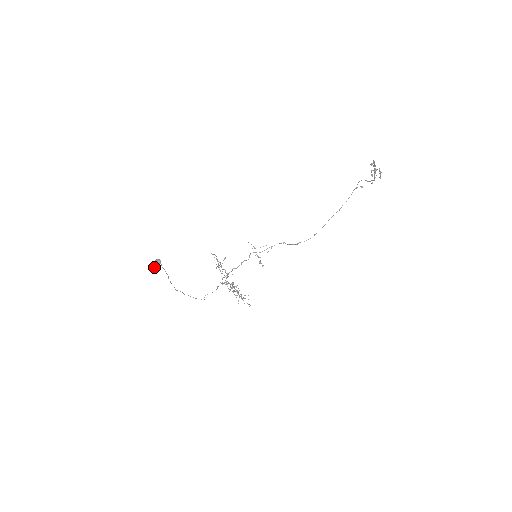
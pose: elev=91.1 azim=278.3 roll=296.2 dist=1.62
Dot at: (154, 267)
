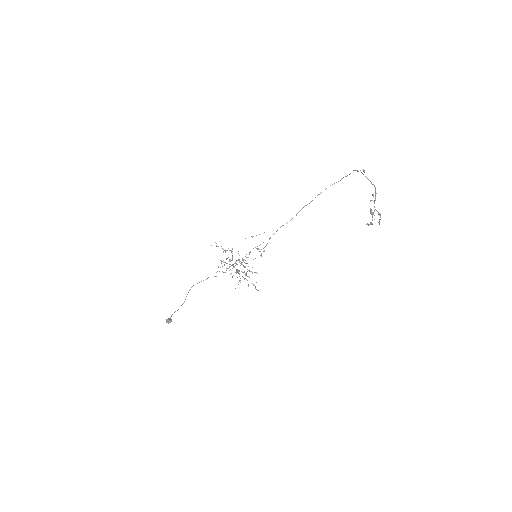
Dot at: occluded
